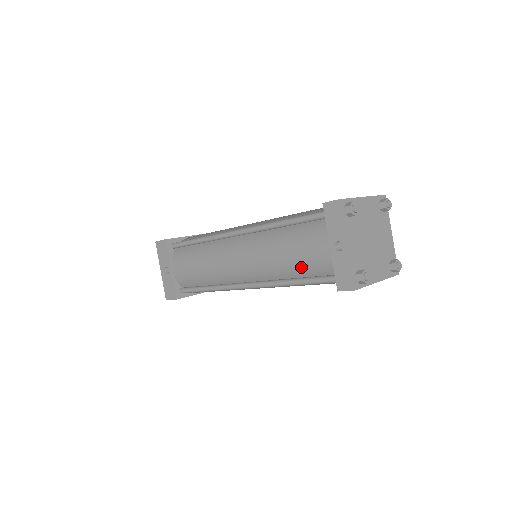
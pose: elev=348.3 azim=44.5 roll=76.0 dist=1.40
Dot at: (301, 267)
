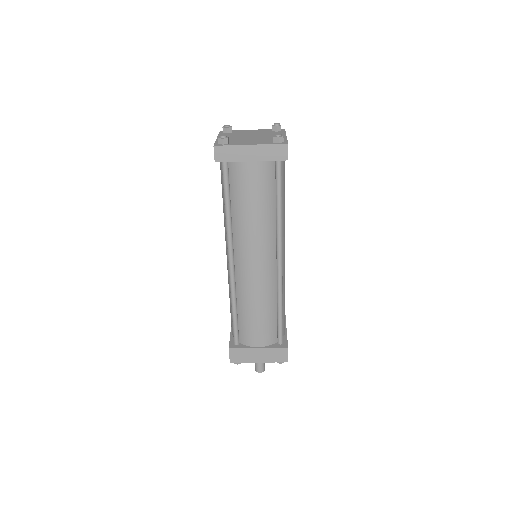
Dot at: (223, 191)
